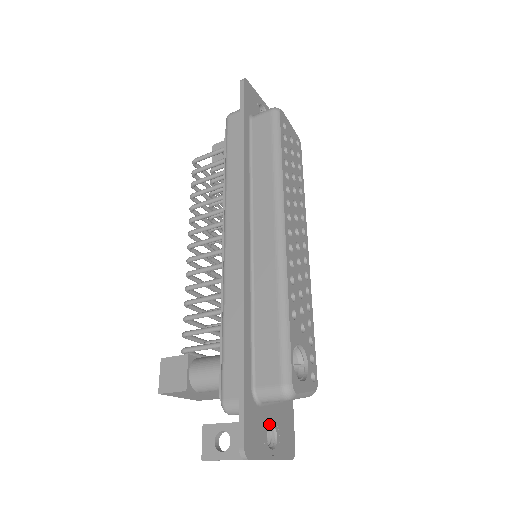
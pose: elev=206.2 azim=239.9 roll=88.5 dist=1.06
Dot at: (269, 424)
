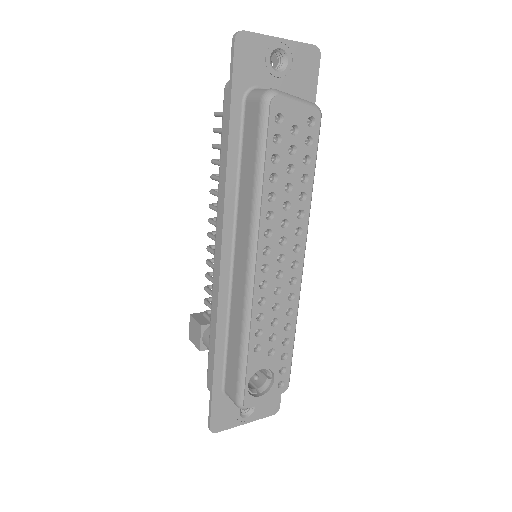
Dot at: occluded
